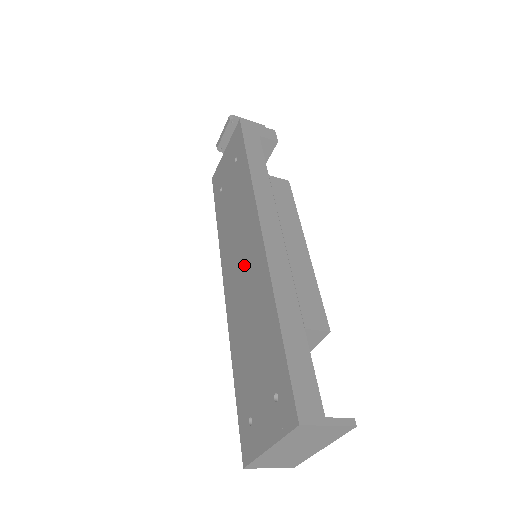
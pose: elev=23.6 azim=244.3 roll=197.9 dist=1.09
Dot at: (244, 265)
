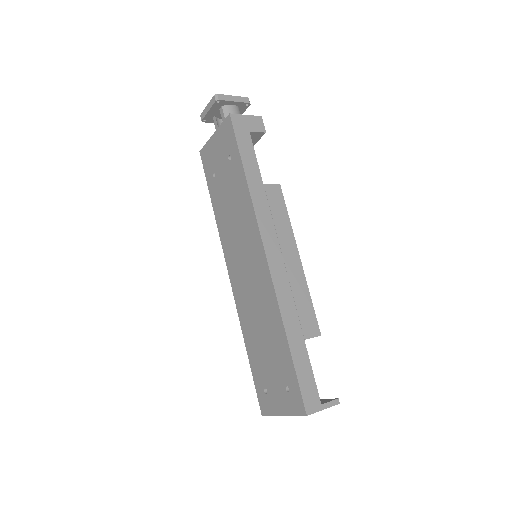
Dot at: (249, 272)
